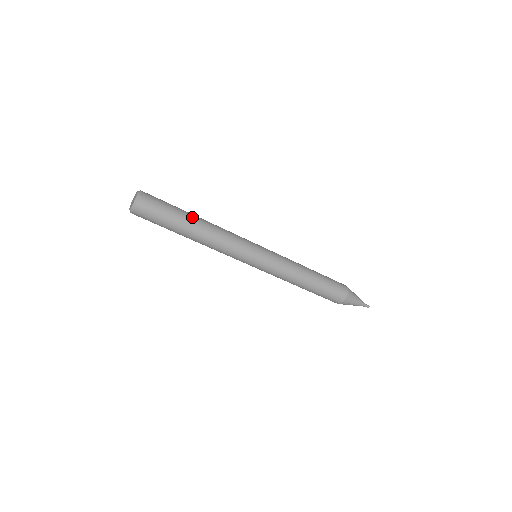
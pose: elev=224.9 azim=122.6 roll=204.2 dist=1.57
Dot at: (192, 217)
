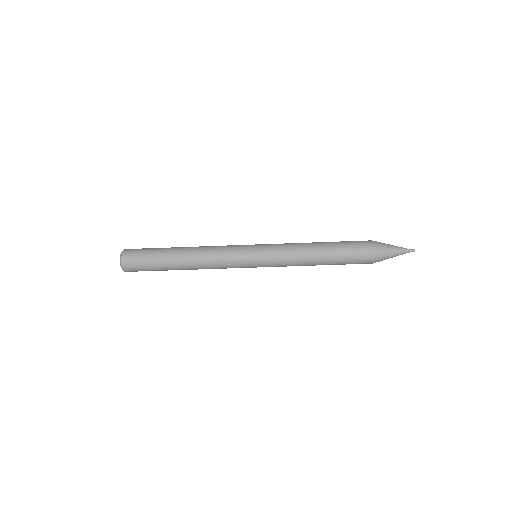
Dot at: occluded
